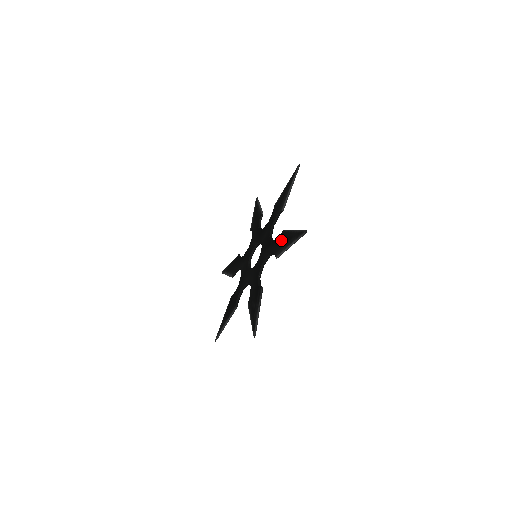
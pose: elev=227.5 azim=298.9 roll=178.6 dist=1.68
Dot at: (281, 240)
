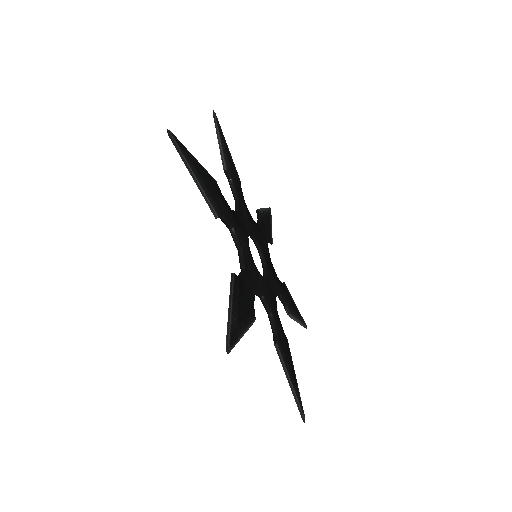
Dot at: occluded
